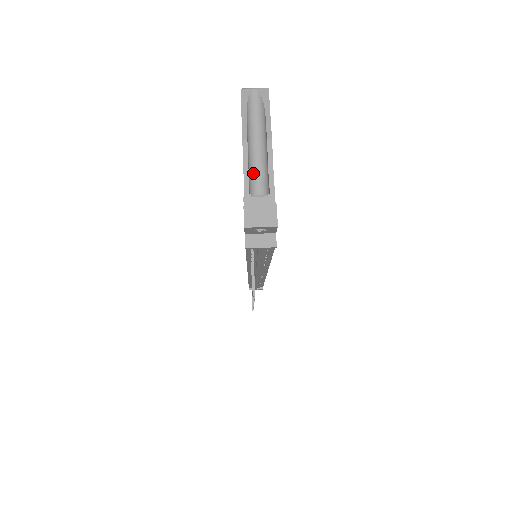
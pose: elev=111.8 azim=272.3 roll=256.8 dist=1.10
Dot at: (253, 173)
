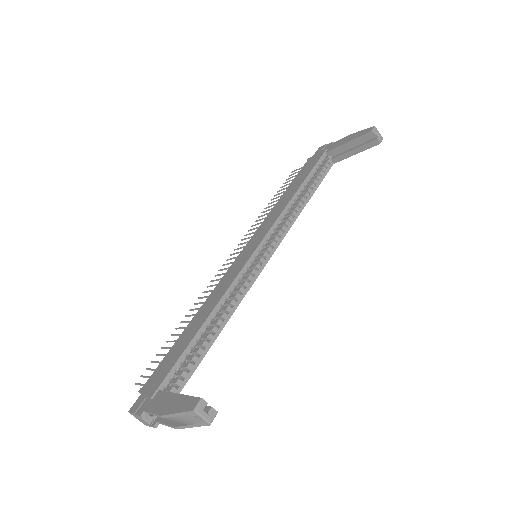
Dot at: occluded
